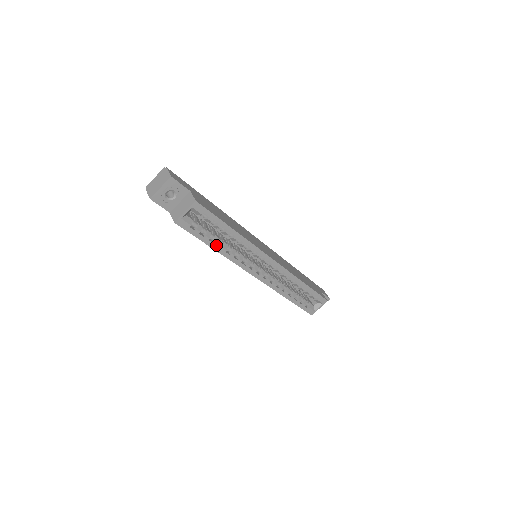
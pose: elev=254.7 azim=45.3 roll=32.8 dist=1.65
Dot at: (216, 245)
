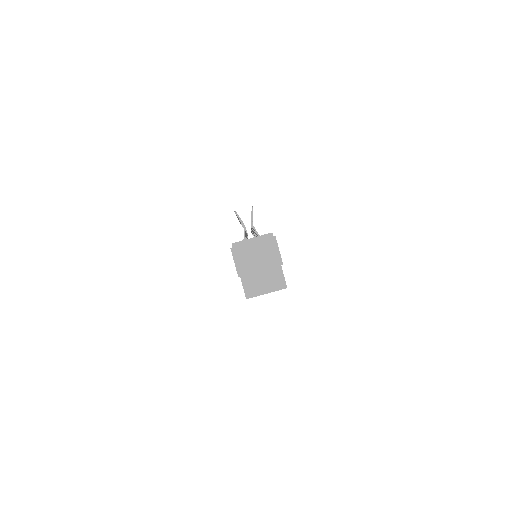
Dot at: occluded
